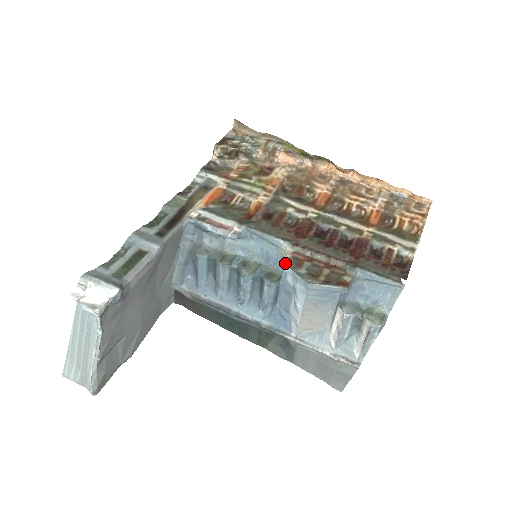
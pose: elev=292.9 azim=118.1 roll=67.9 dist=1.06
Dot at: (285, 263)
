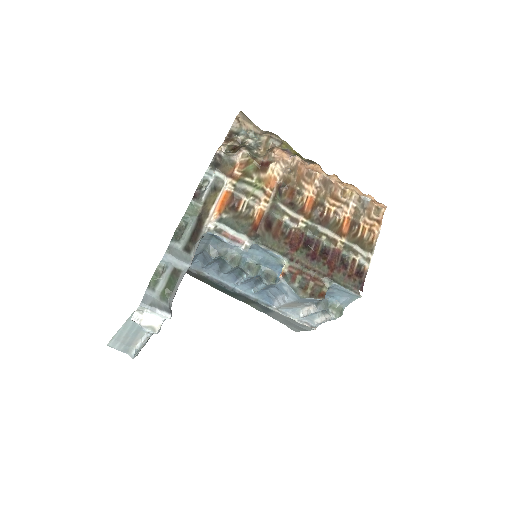
Dot at: (284, 278)
